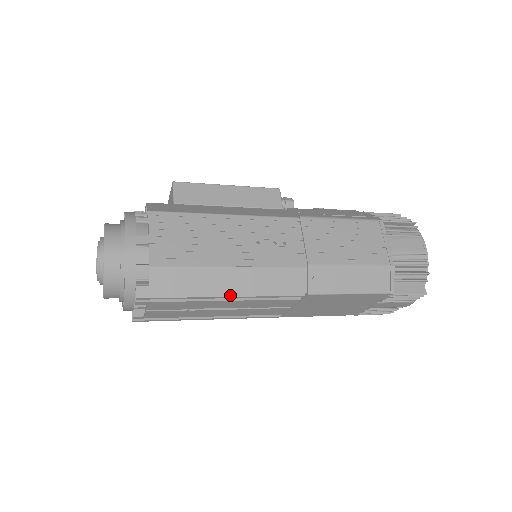
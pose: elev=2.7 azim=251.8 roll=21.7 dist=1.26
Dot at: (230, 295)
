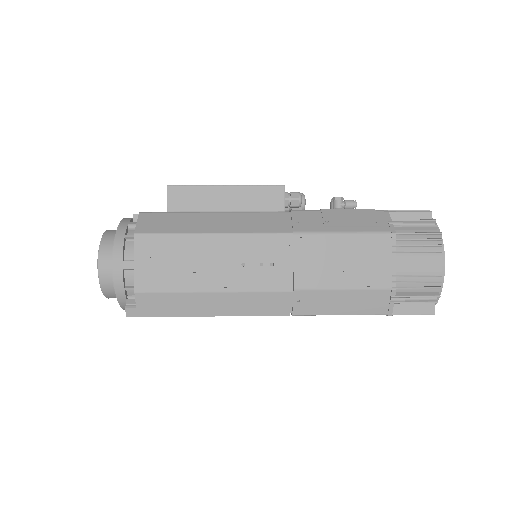
Dot at: (213, 315)
